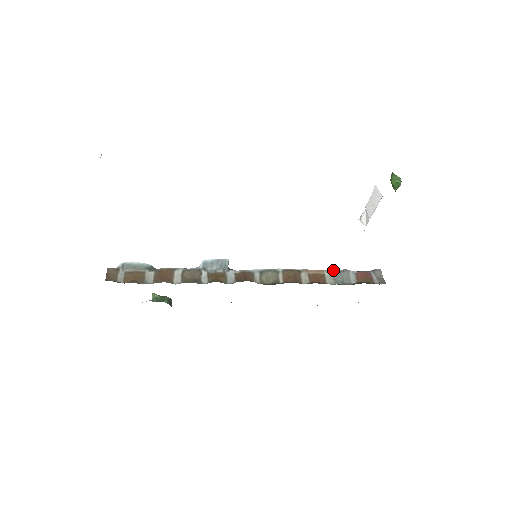
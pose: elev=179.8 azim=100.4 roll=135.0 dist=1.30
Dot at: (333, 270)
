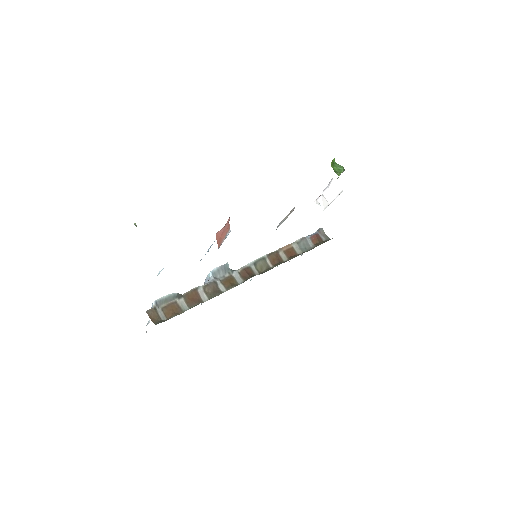
Dot at: (296, 241)
